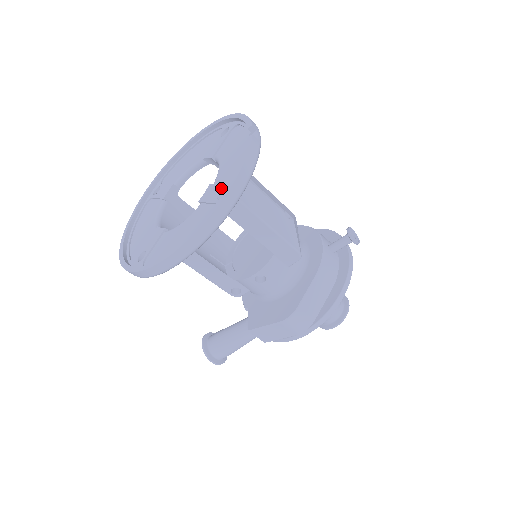
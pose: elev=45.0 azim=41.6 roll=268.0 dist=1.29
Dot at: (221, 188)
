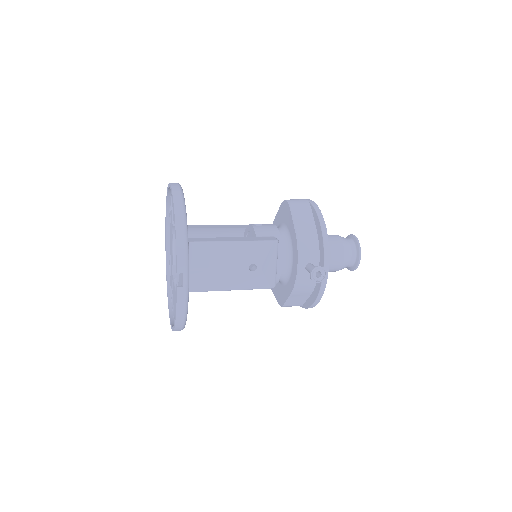
Dot at: occluded
